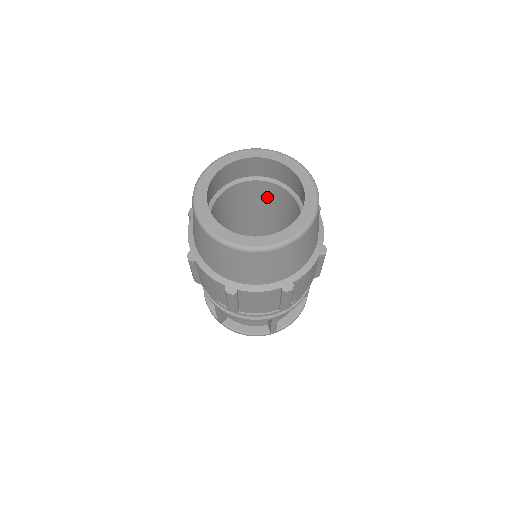
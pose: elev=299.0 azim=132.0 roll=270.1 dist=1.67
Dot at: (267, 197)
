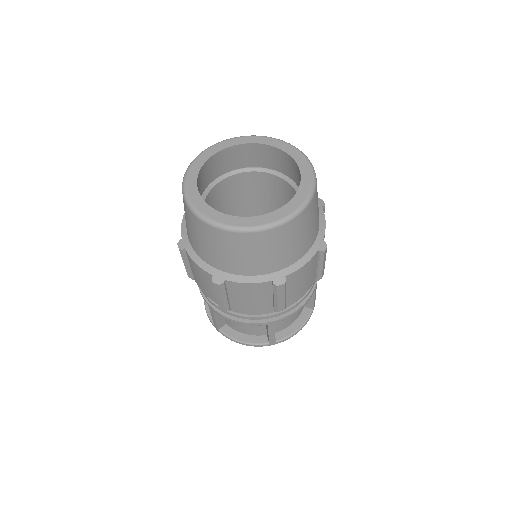
Dot at: (269, 192)
